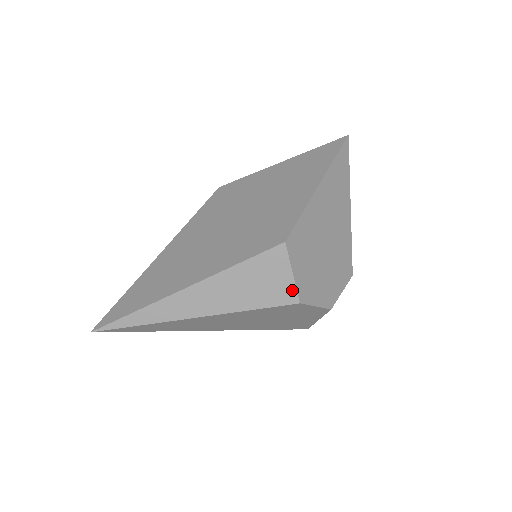
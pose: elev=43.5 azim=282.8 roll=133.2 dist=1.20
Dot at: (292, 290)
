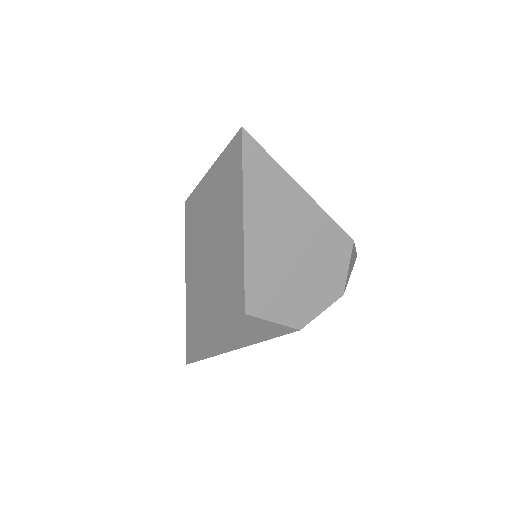
Dot at: (285, 328)
